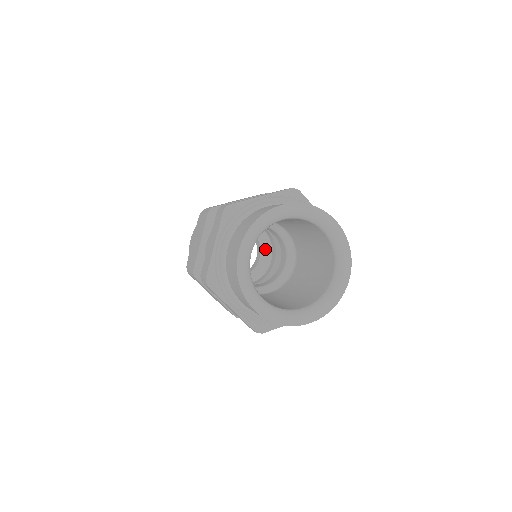
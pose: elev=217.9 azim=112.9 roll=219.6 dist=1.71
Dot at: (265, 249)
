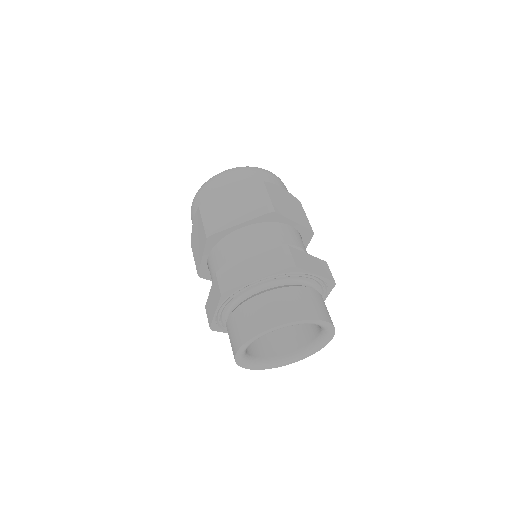
Dot at: occluded
